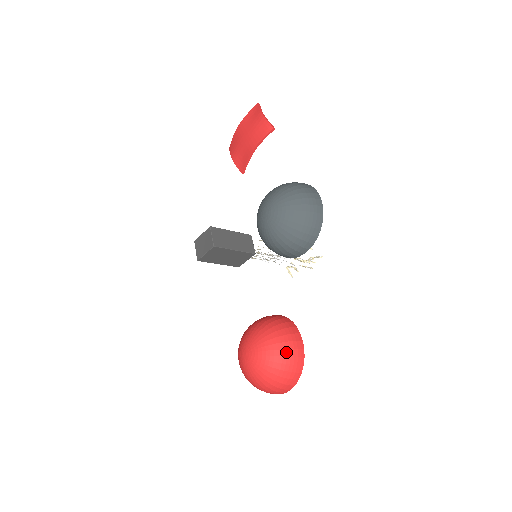
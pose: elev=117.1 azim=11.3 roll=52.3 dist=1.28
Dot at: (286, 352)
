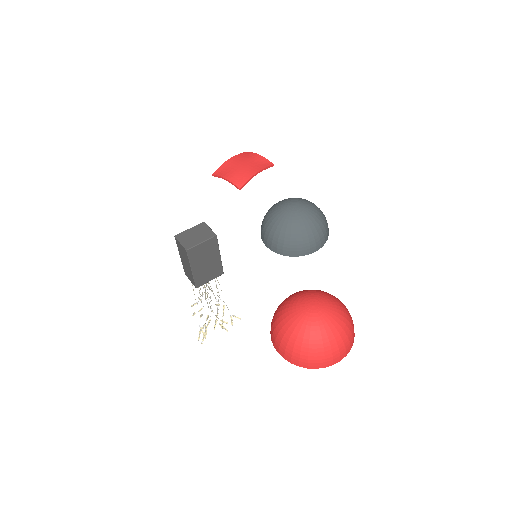
Dot at: occluded
